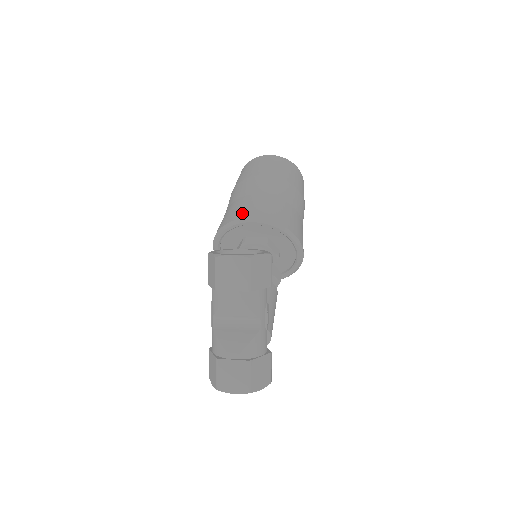
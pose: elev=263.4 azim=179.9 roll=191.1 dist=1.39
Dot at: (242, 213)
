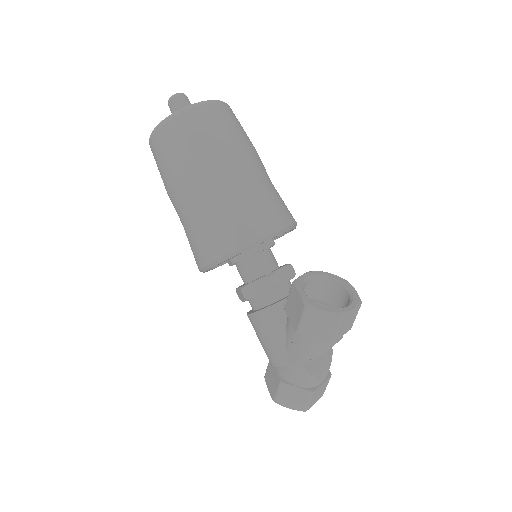
Dot at: (268, 223)
